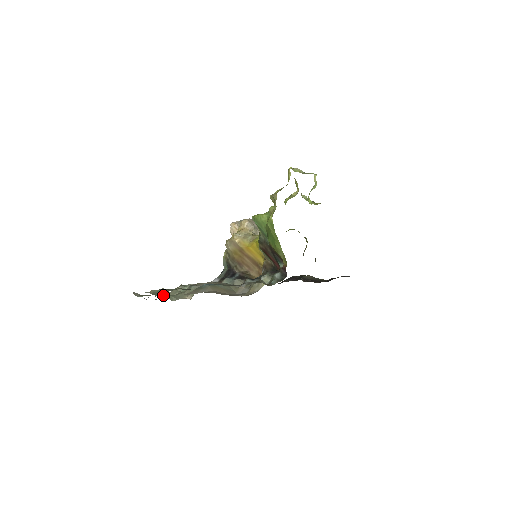
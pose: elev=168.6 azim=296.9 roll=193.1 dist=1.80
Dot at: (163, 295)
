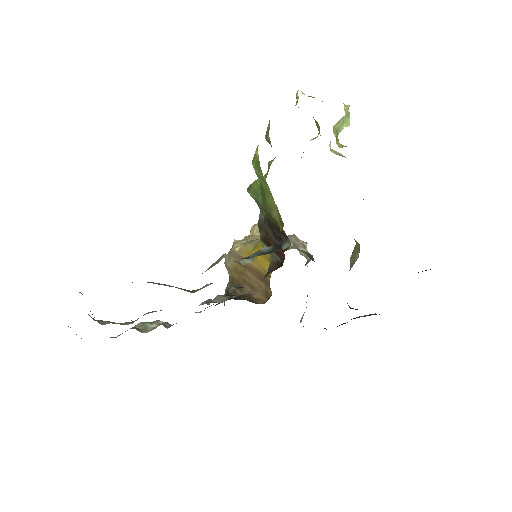
Dot at: occluded
